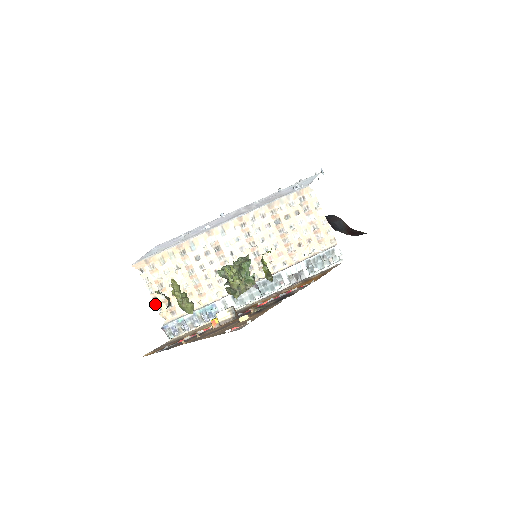
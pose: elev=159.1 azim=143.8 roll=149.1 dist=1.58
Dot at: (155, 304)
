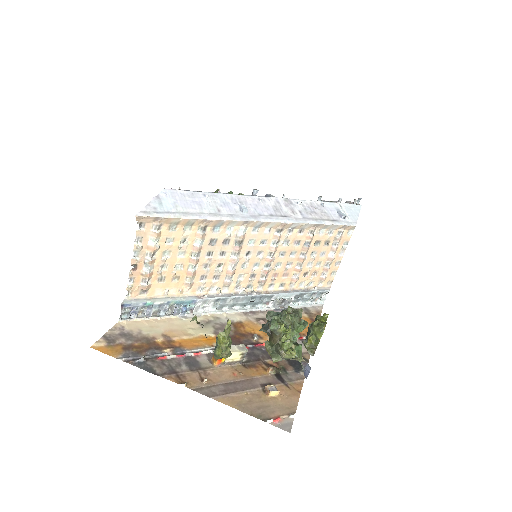
Dot at: (131, 273)
